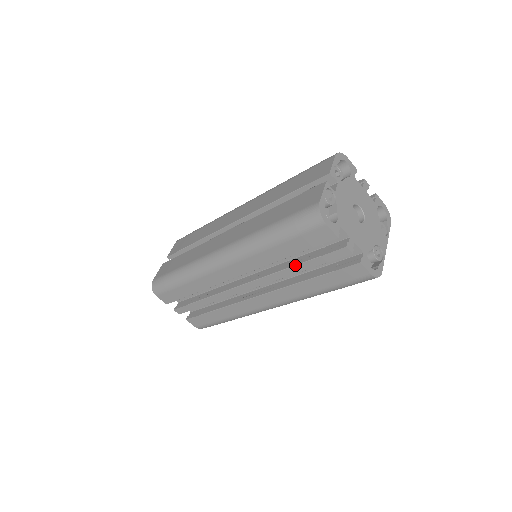
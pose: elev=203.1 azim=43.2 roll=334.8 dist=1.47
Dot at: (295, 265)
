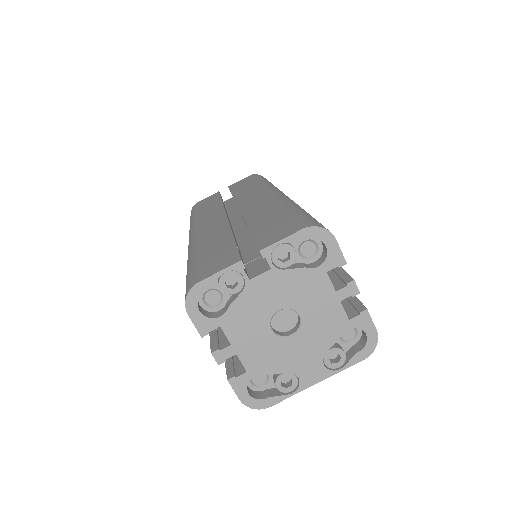
Dot at: occluded
